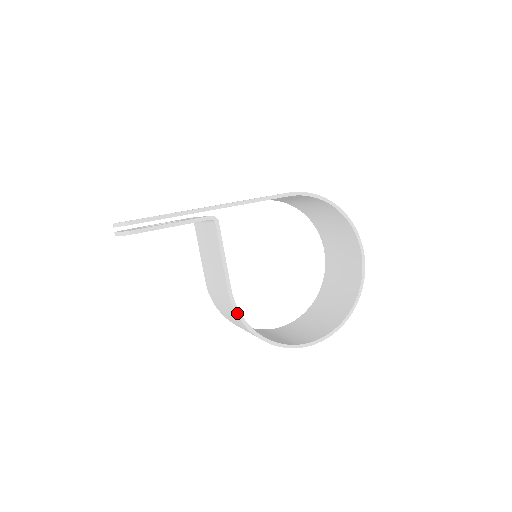
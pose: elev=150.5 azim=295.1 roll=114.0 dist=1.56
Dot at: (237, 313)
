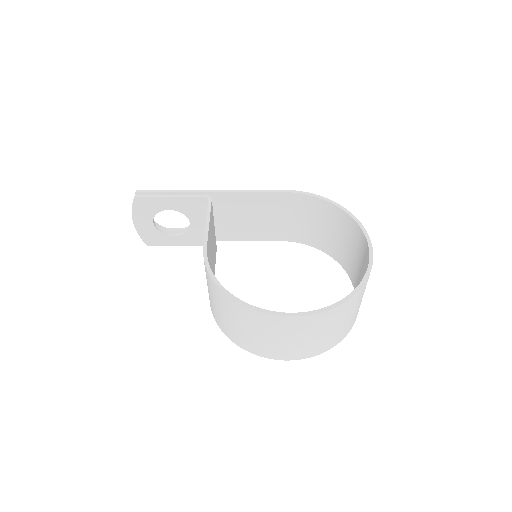
Dot at: (206, 266)
